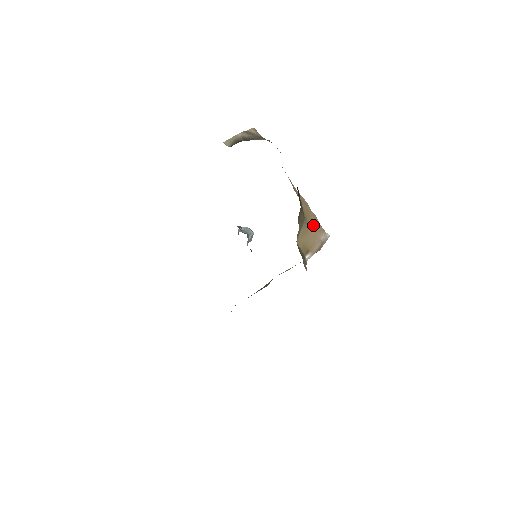
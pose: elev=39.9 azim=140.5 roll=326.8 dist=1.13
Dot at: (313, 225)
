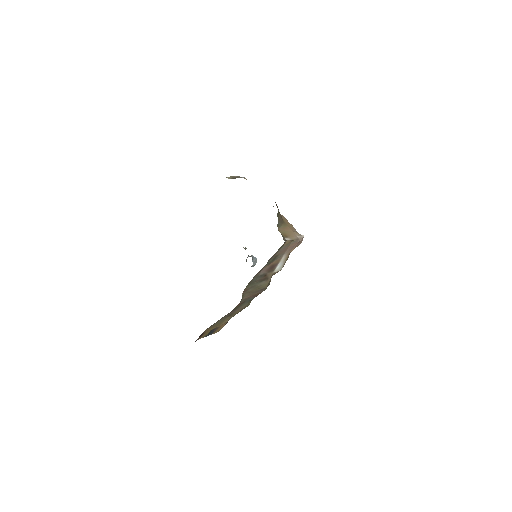
Dot at: (291, 228)
